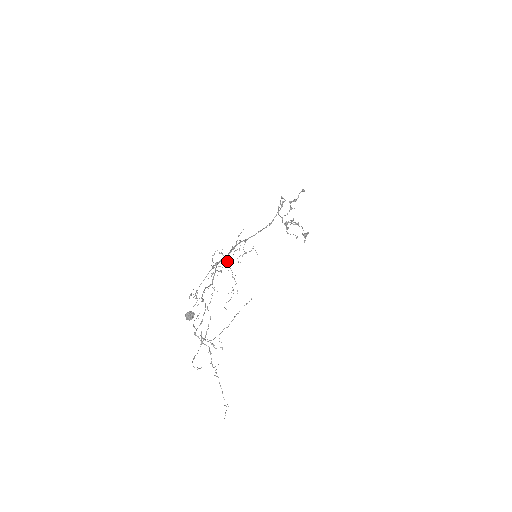
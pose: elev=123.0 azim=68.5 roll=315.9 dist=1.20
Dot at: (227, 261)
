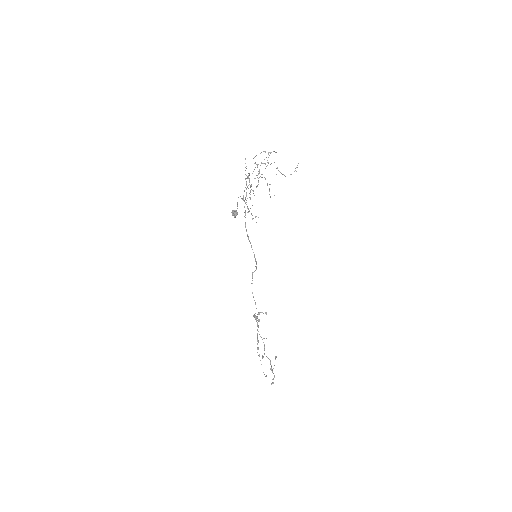
Dot at: occluded
